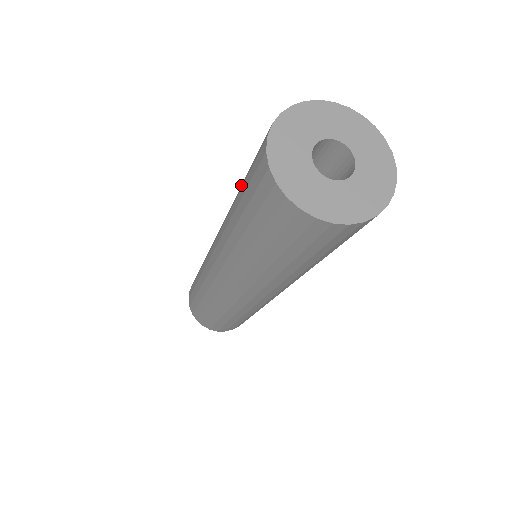
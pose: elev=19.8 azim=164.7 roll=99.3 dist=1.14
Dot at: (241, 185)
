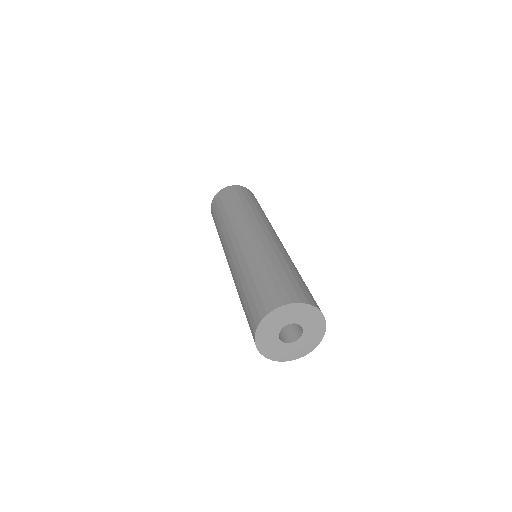
Dot at: occluded
